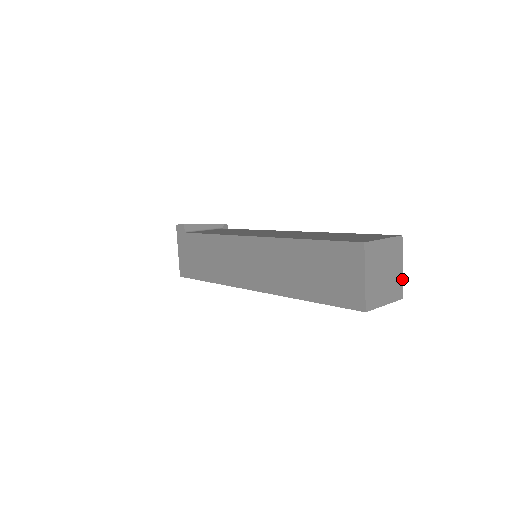
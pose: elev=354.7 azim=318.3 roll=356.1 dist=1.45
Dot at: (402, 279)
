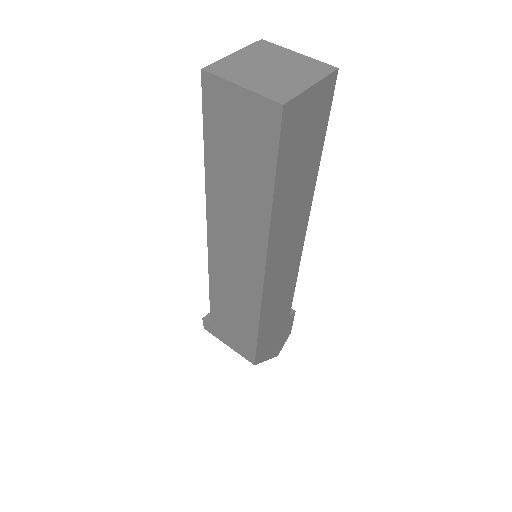
Dot at: (312, 59)
